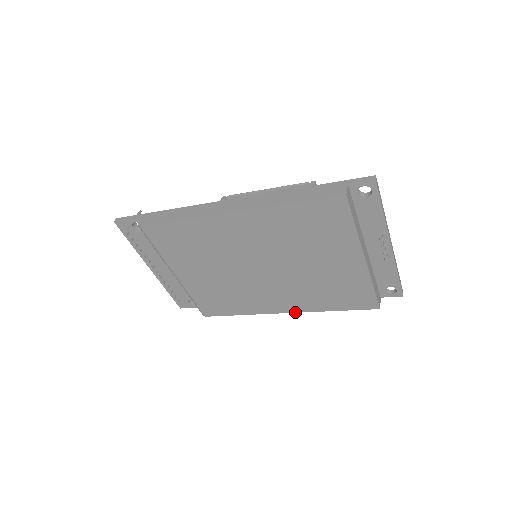
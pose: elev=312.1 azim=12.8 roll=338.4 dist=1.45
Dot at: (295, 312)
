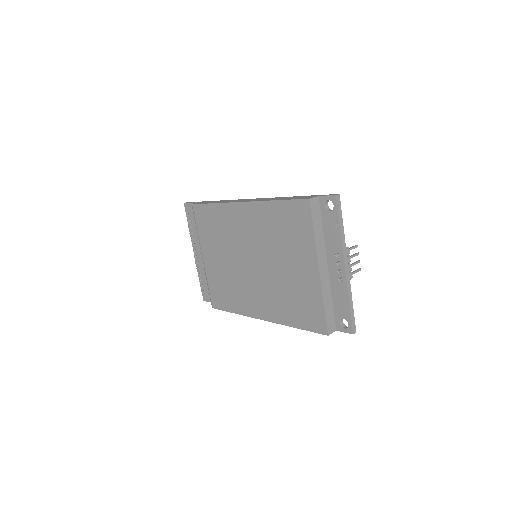
Dot at: (269, 321)
